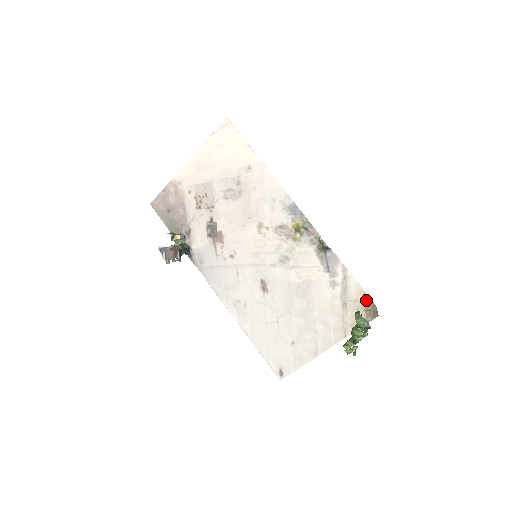
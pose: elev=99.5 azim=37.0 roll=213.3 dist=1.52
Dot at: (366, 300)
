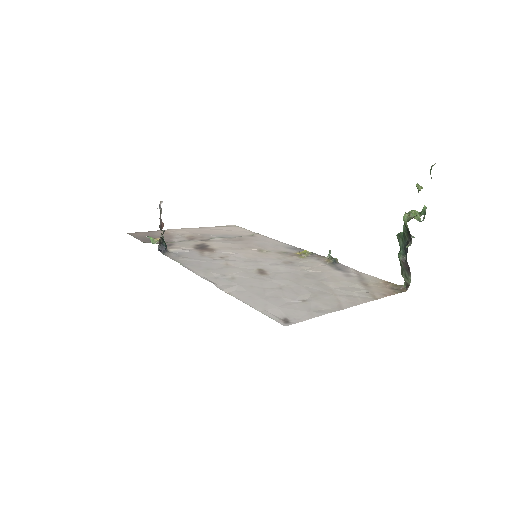
Dot at: (388, 283)
